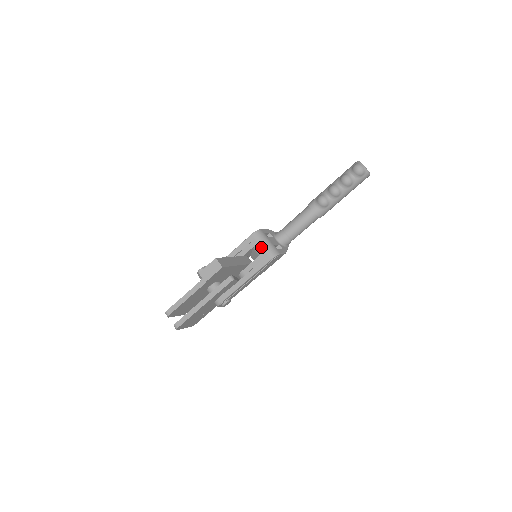
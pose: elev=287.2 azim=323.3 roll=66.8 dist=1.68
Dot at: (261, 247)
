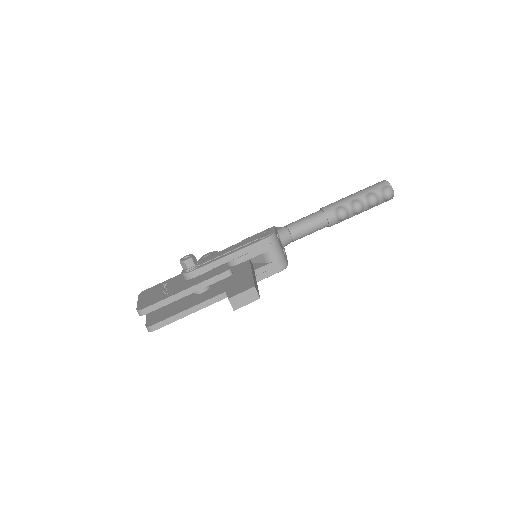
Dot at: (274, 255)
